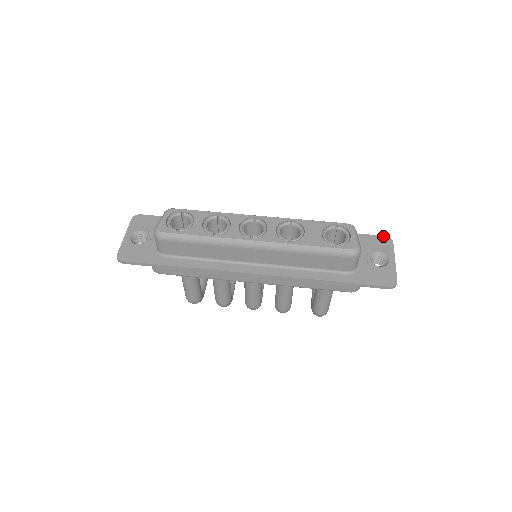
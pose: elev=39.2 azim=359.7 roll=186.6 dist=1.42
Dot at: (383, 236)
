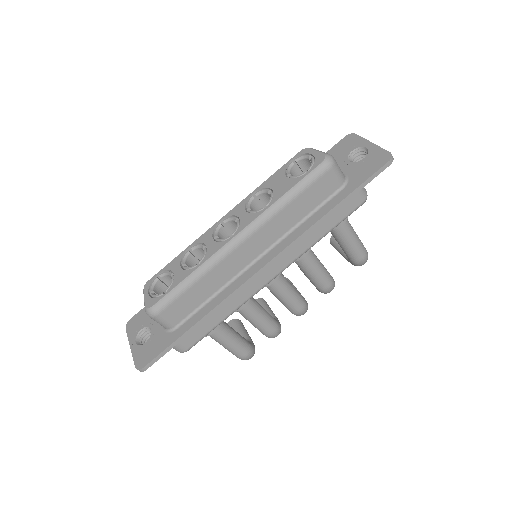
Dot at: (343, 138)
